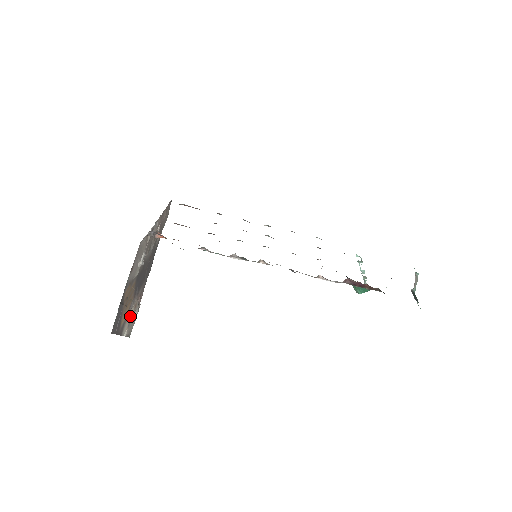
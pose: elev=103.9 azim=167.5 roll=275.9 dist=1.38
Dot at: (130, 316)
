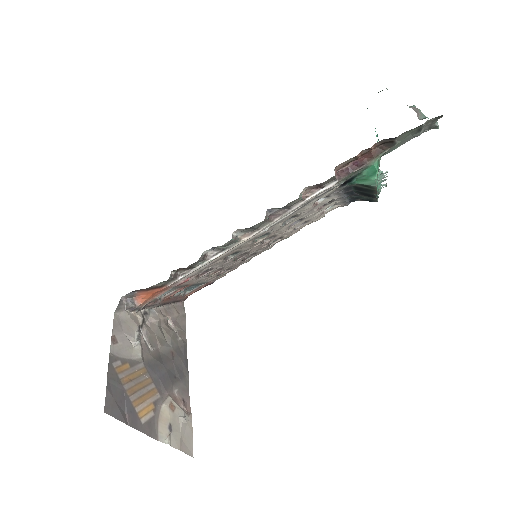
Dot at: (166, 418)
